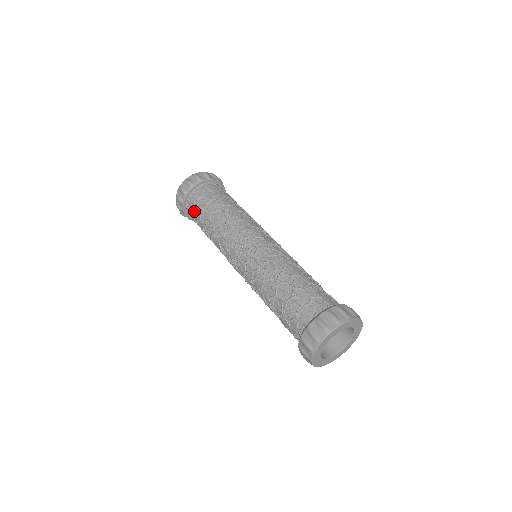
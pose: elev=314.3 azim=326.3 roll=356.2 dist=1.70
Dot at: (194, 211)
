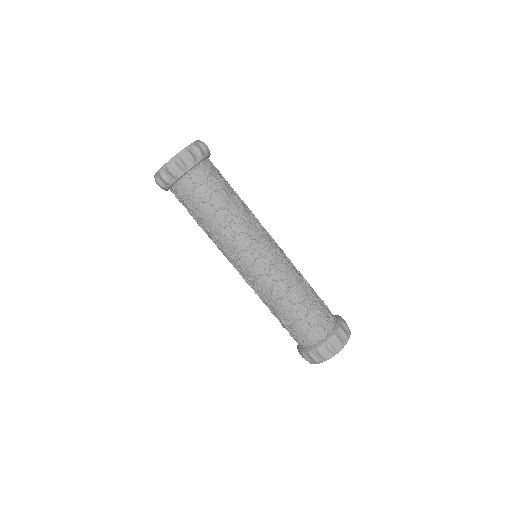
Dot at: occluded
